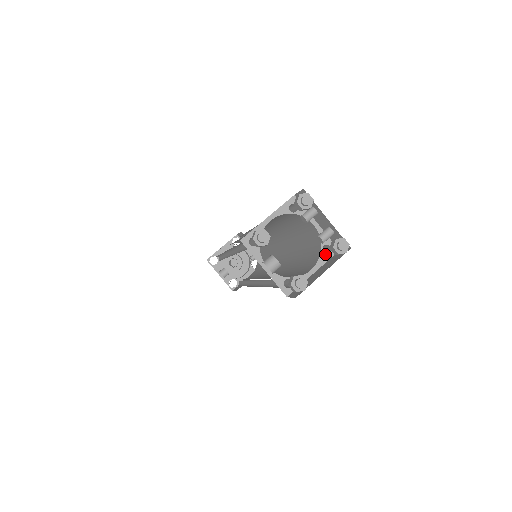
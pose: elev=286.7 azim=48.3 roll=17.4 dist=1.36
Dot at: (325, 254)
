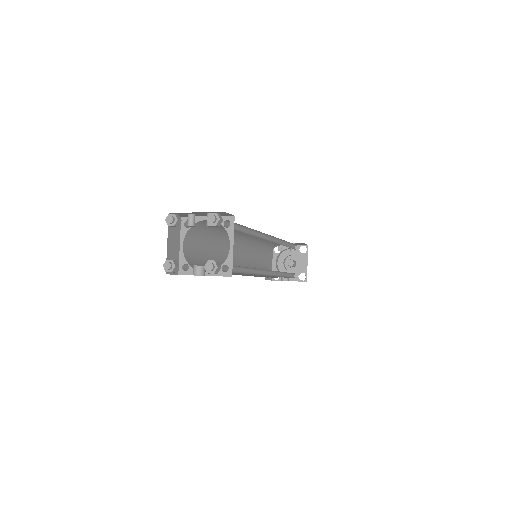
Dot at: (229, 228)
